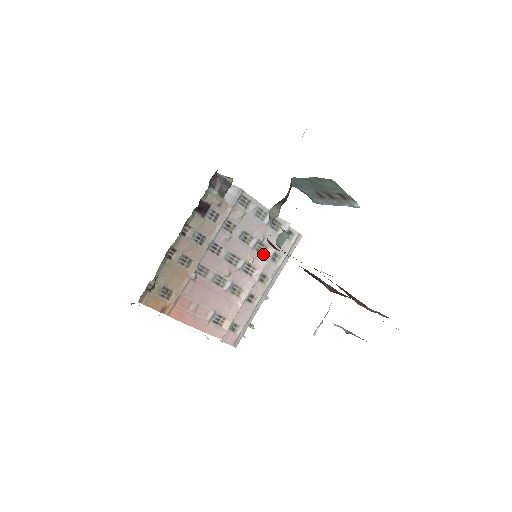
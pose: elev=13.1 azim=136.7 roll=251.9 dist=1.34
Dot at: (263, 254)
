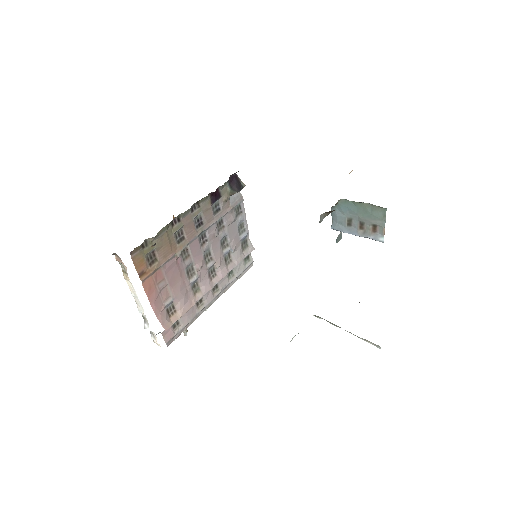
Dot at: (227, 265)
